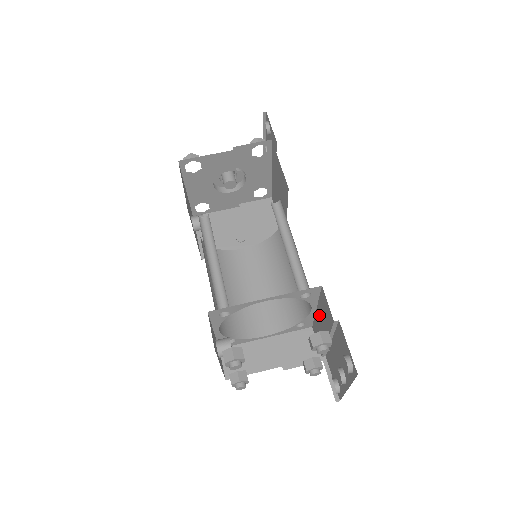
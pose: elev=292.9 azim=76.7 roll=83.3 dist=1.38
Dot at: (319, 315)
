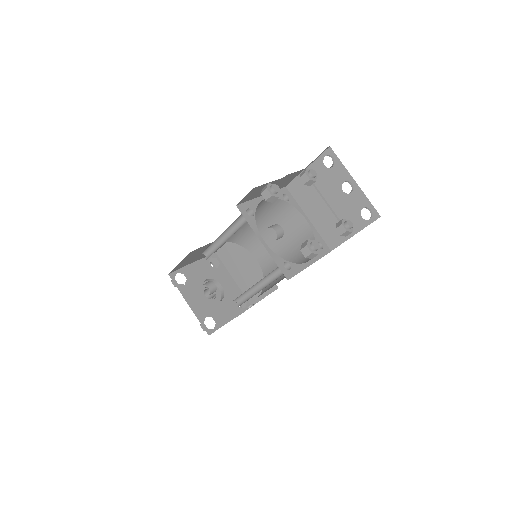
Dot at: (311, 213)
